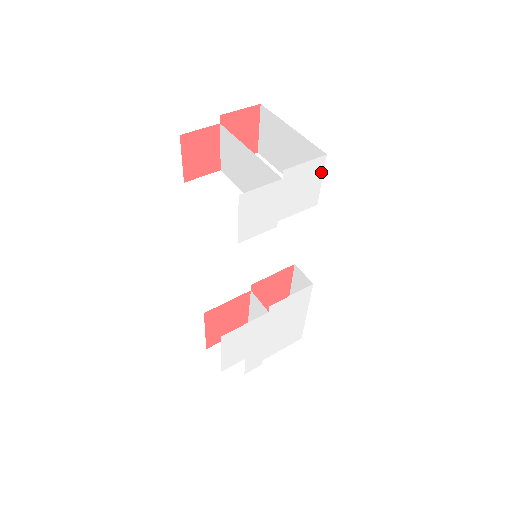
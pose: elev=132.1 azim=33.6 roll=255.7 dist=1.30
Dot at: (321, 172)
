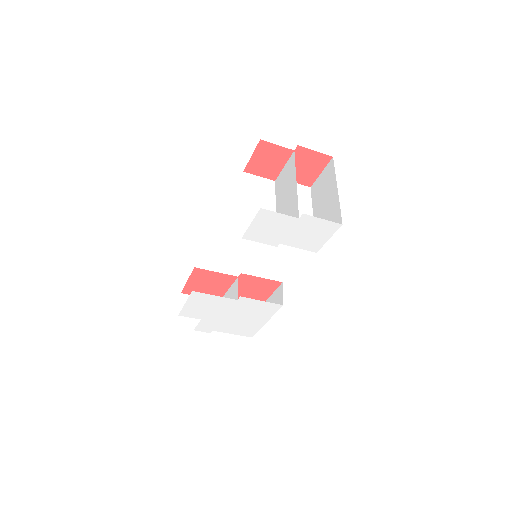
Dot at: (332, 233)
